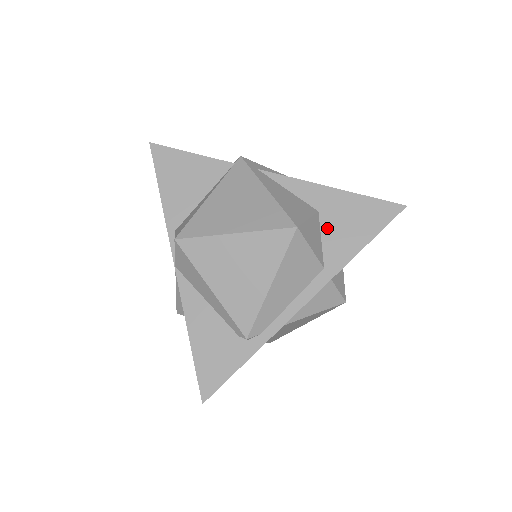
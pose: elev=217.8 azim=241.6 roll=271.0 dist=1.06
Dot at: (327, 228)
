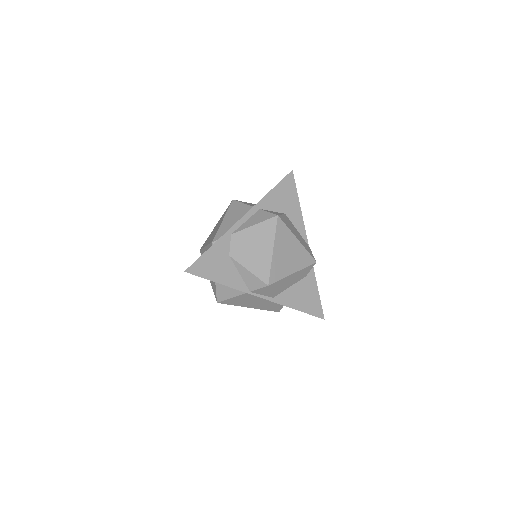
Dot at: occluded
